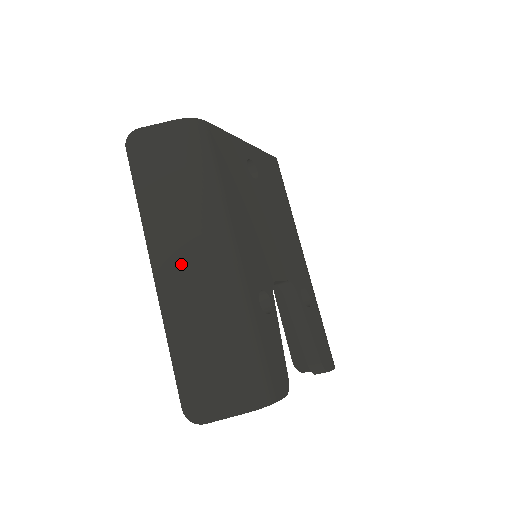
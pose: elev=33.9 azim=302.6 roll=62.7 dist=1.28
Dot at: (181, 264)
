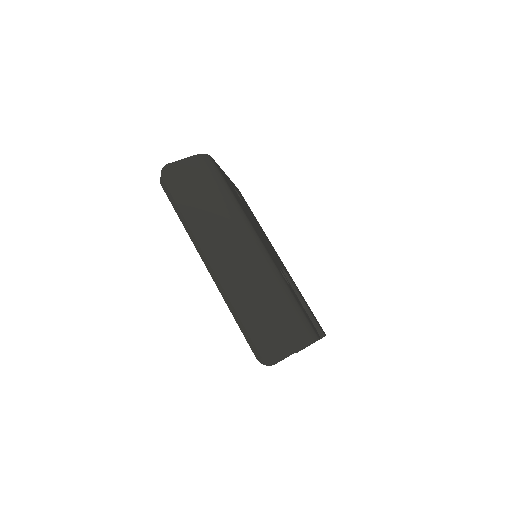
Dot at: (228, 253)
